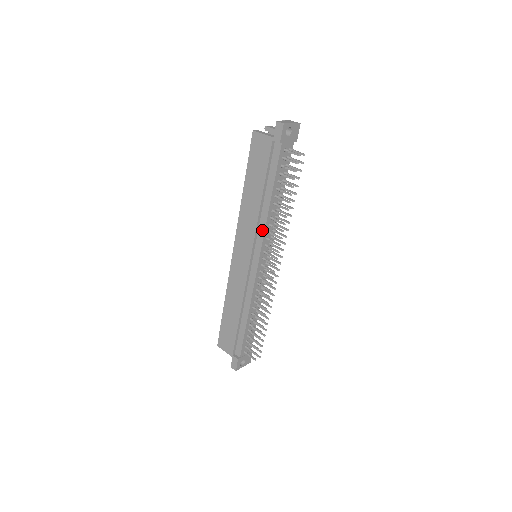
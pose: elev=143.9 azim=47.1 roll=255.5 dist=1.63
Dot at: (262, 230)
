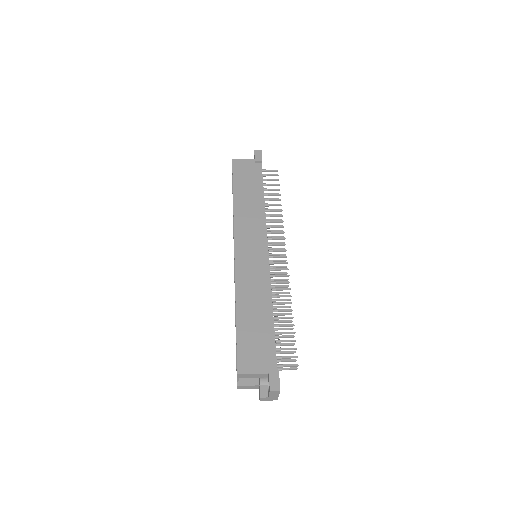
Dot at: (263, 223)
